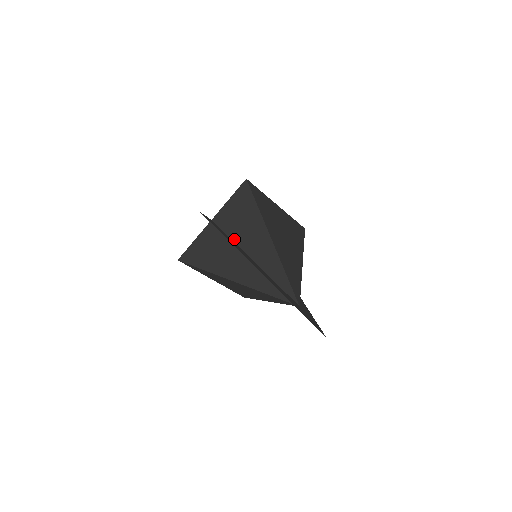
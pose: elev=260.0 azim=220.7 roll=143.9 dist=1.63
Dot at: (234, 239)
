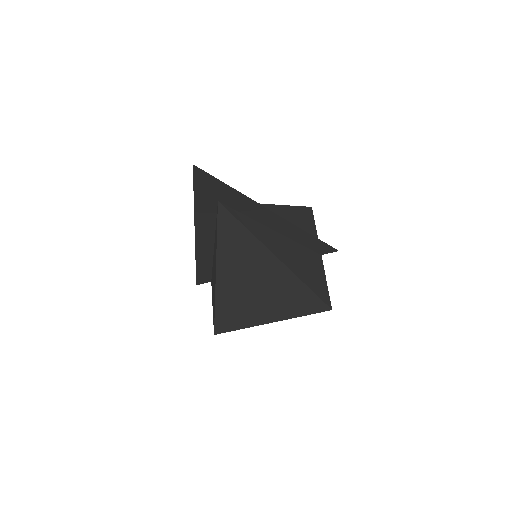
Dot at: (212, 262)
